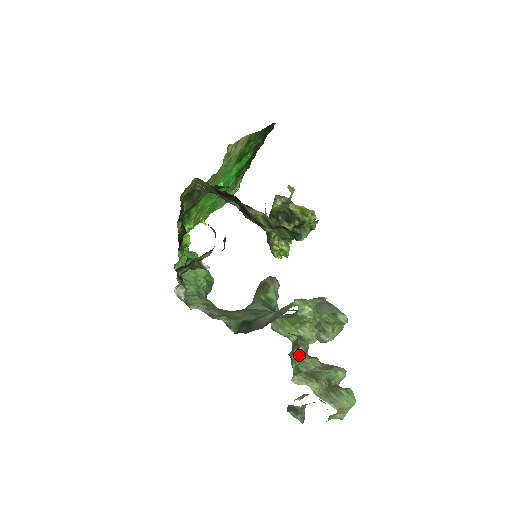
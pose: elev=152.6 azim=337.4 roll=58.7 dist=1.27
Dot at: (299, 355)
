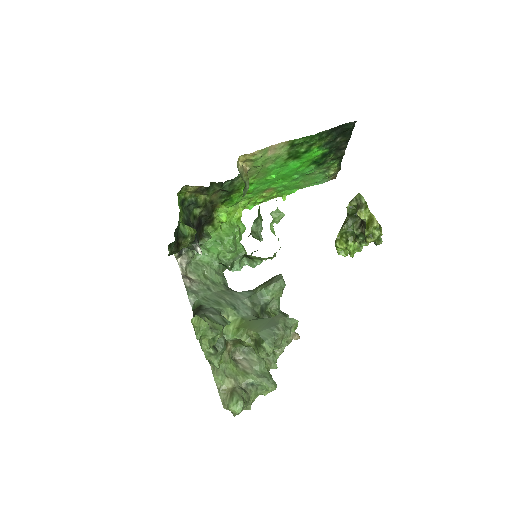
Dot at: (251, 351)
